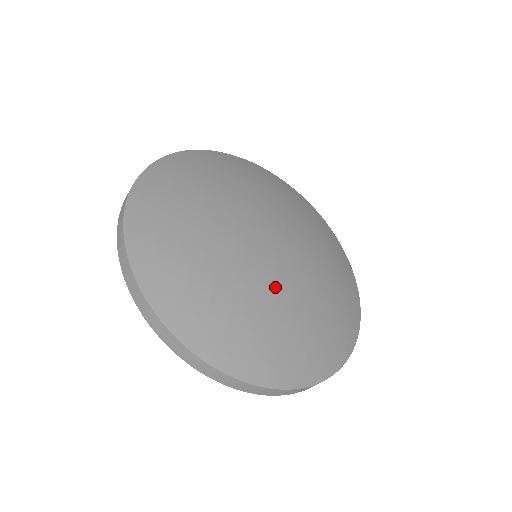
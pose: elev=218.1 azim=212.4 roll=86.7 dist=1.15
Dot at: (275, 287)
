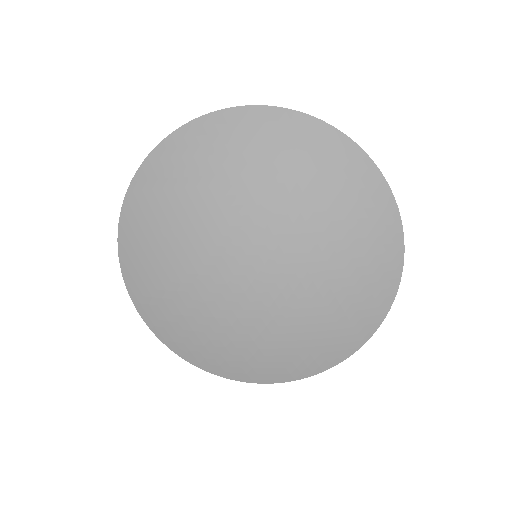
Dot at: (281, 310)
